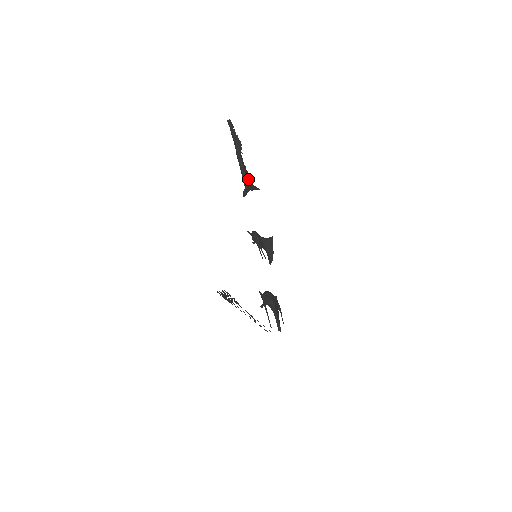
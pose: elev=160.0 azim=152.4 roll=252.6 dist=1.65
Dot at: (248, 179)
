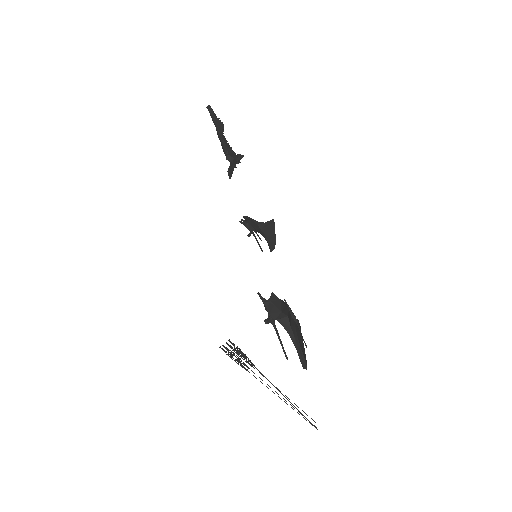
Dot at: (229, 149)
